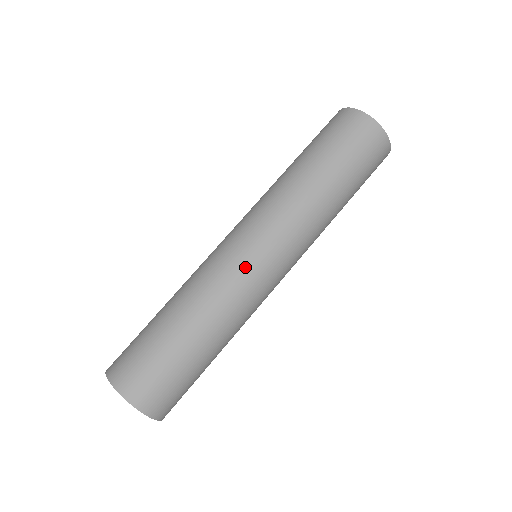
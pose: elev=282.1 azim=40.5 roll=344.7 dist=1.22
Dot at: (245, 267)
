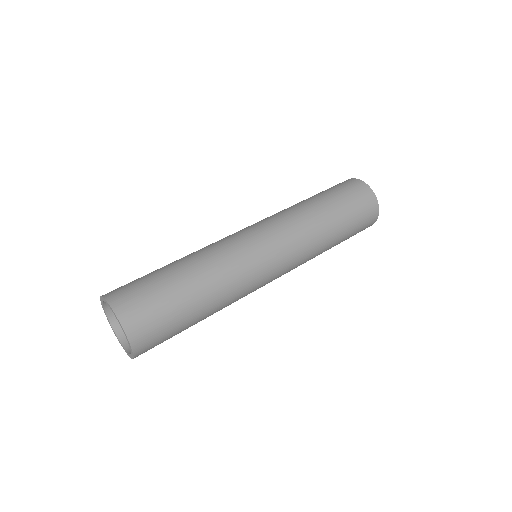
Dot at: (237, 237)
